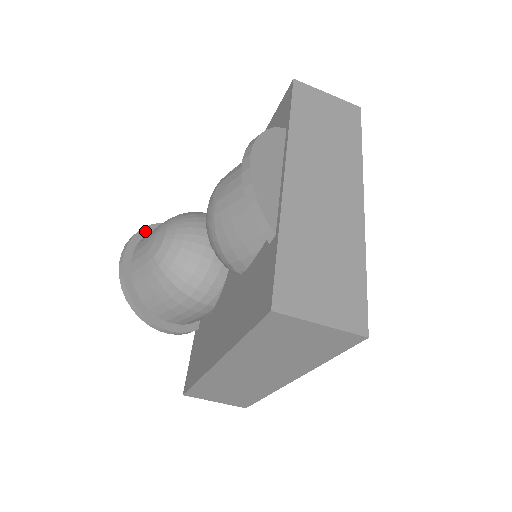
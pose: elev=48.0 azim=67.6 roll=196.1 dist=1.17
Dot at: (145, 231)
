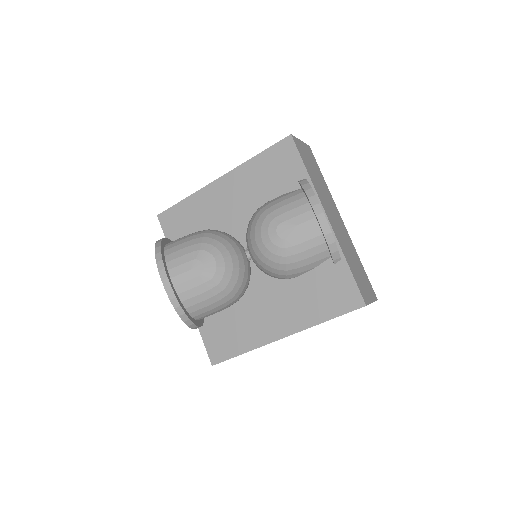
Dot at: (162, 253)
